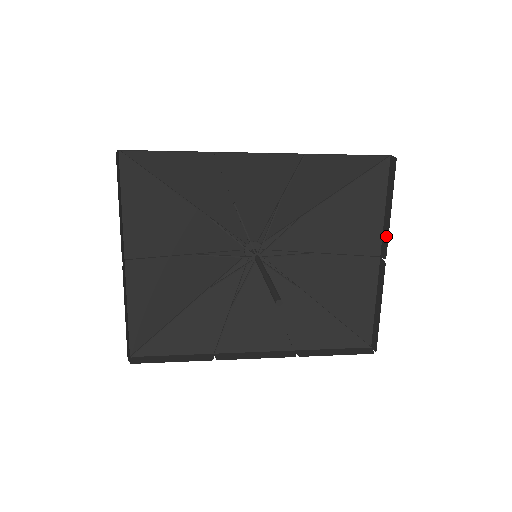
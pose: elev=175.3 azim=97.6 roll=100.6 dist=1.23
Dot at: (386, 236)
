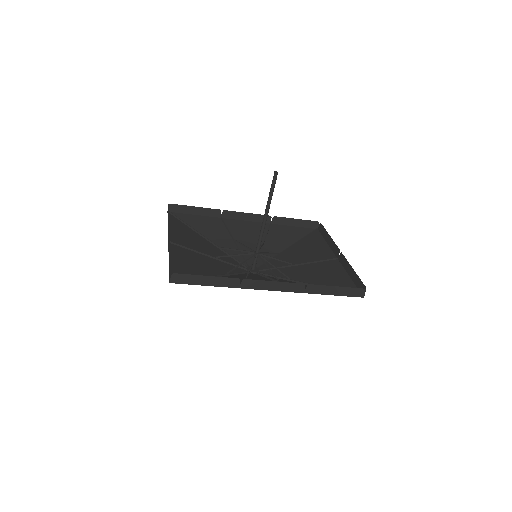
Dot at: (334, 246)
